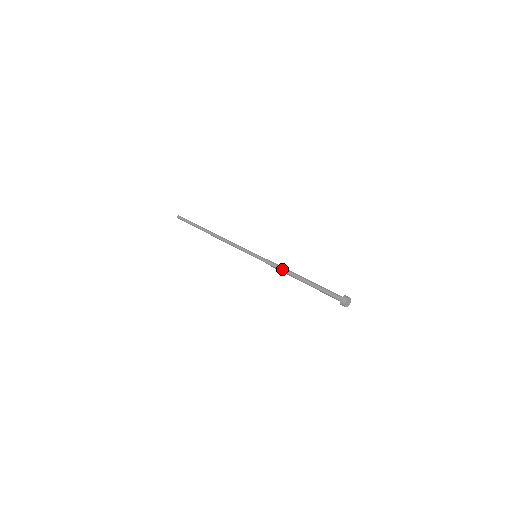
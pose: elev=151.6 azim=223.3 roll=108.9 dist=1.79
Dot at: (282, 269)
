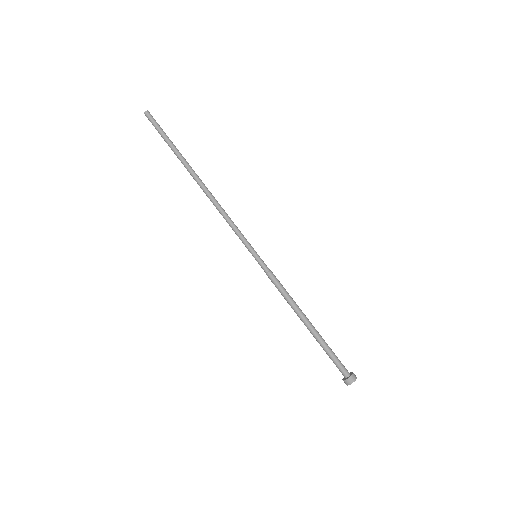
Dot at: (286, 299)
